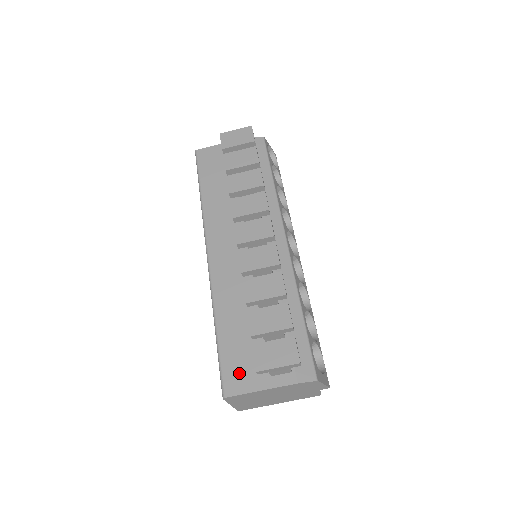
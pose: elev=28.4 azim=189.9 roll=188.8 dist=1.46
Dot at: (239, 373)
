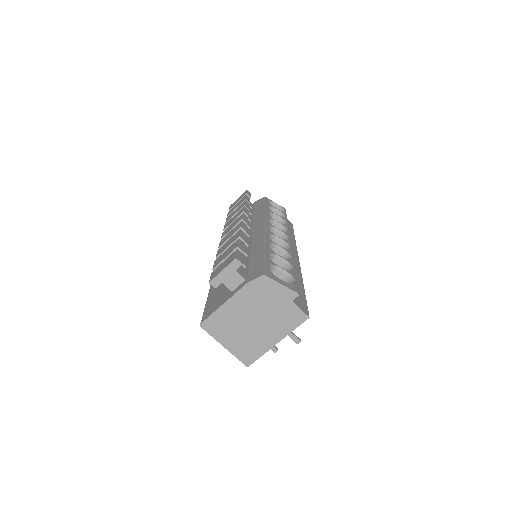
Dot at: (213, 305)
